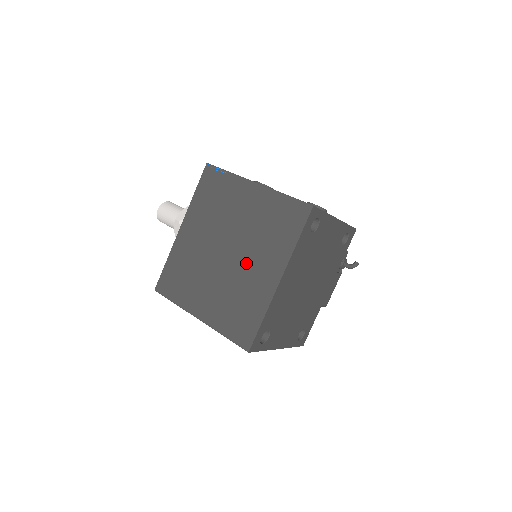
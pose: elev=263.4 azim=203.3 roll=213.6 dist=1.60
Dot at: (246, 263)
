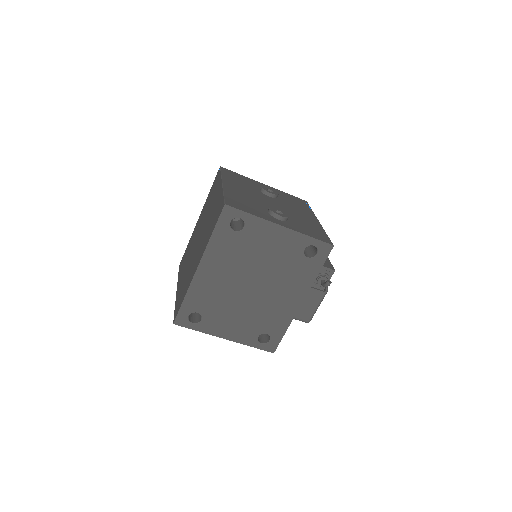
Dot at: (197, 250)
